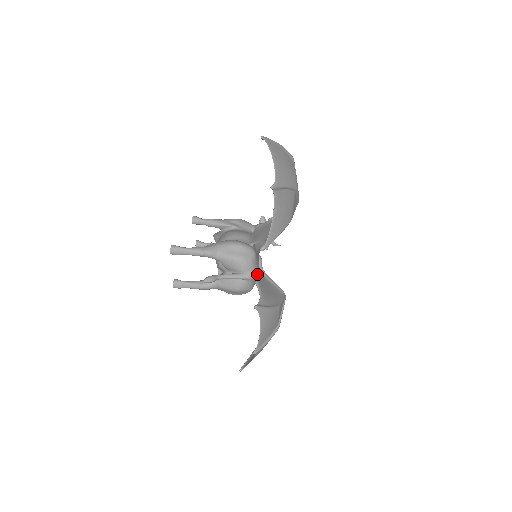
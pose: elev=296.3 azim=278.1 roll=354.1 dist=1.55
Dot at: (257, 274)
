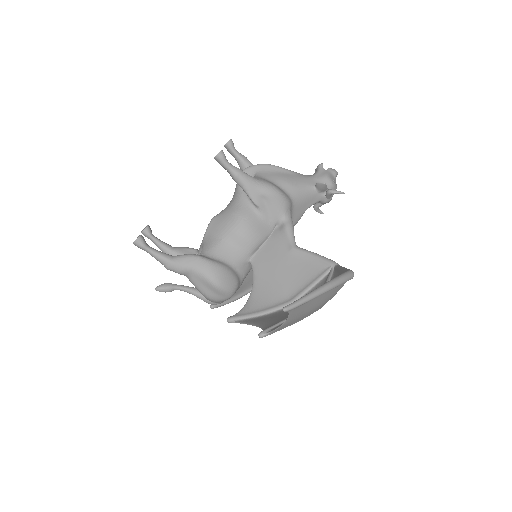
Dot at: occluded
